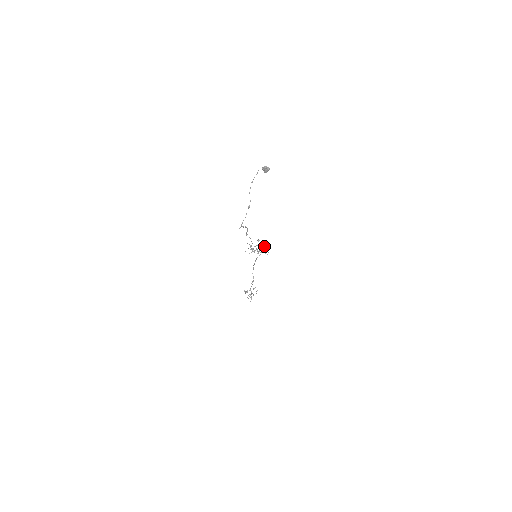
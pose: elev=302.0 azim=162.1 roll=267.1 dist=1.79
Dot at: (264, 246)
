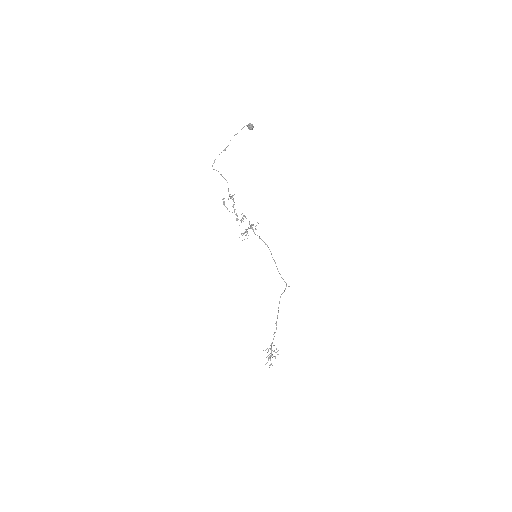
Dot at: (231, 197)
